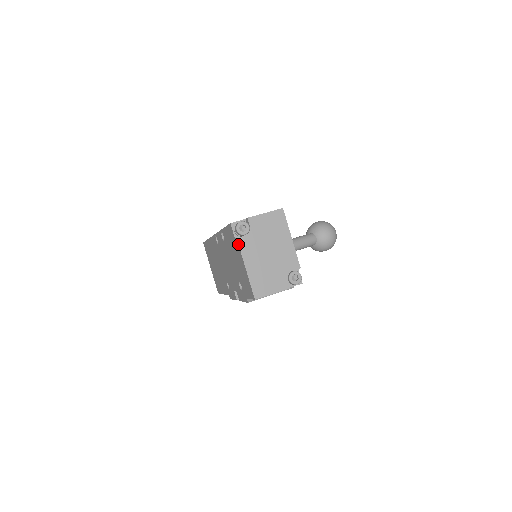
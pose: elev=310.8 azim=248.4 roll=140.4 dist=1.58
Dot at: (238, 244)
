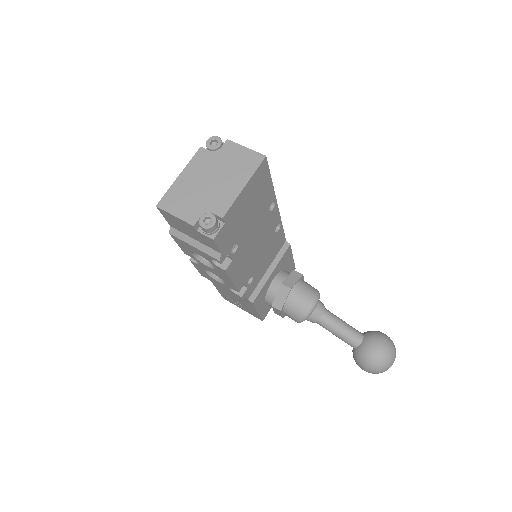
Dot at: (196, 152)
